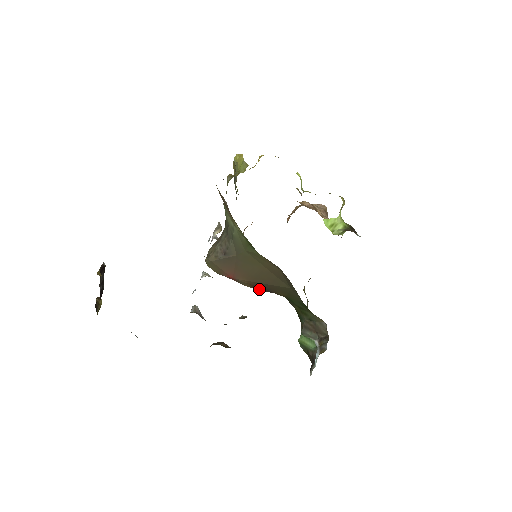
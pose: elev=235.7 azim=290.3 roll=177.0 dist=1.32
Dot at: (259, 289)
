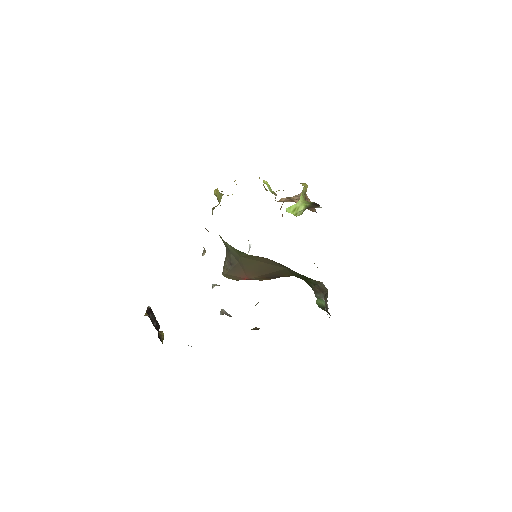
Dot at: (272, 278)
